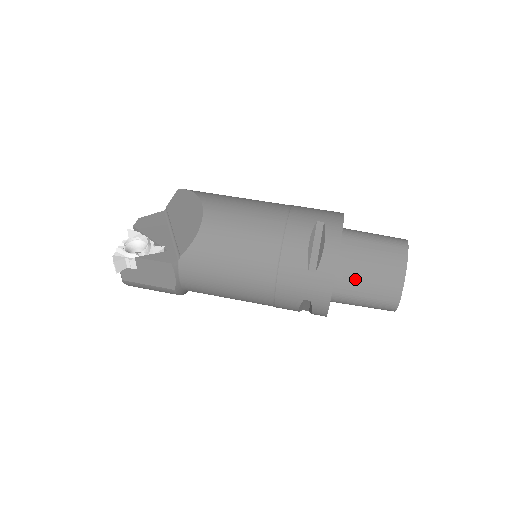
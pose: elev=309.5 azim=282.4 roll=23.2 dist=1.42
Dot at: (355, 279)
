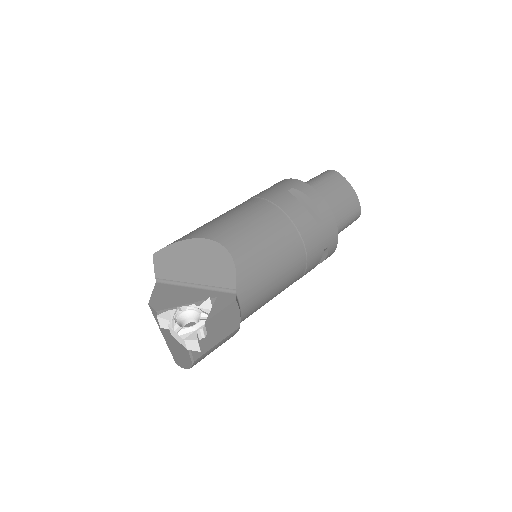
Dot at: (334, 212)
